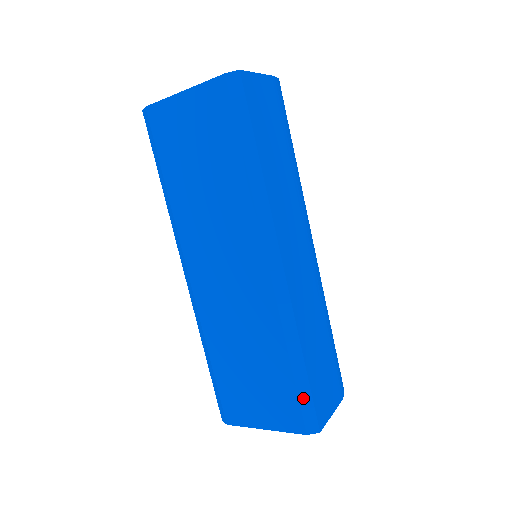
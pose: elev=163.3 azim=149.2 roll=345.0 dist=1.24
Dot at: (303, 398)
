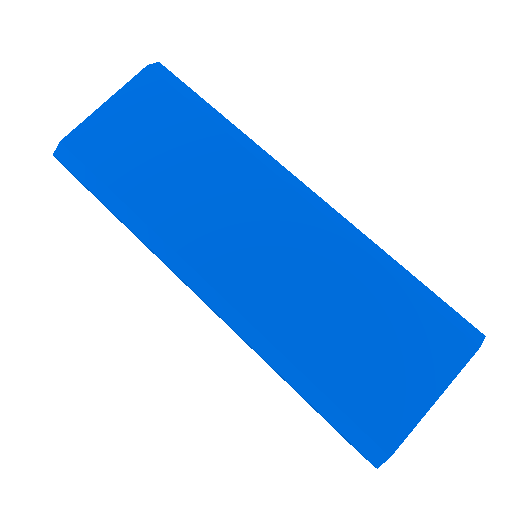
Dot at: (438, 306)
